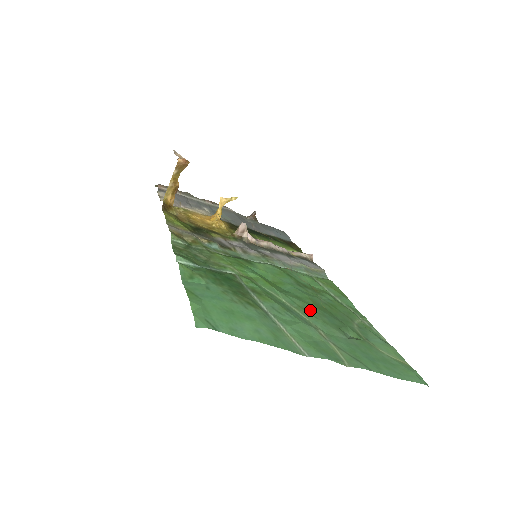
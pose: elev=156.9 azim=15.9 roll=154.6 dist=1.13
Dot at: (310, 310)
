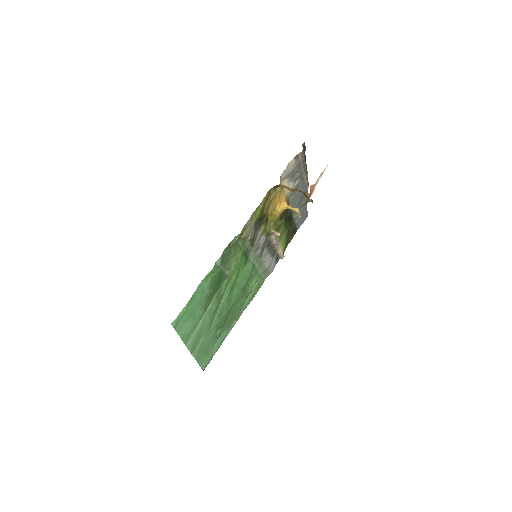
Dot at: (223, 313)
